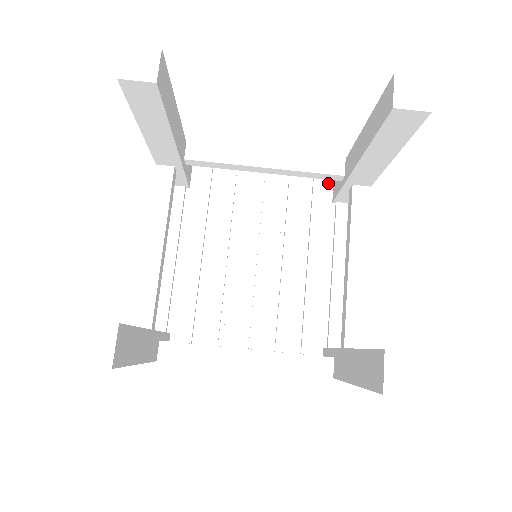
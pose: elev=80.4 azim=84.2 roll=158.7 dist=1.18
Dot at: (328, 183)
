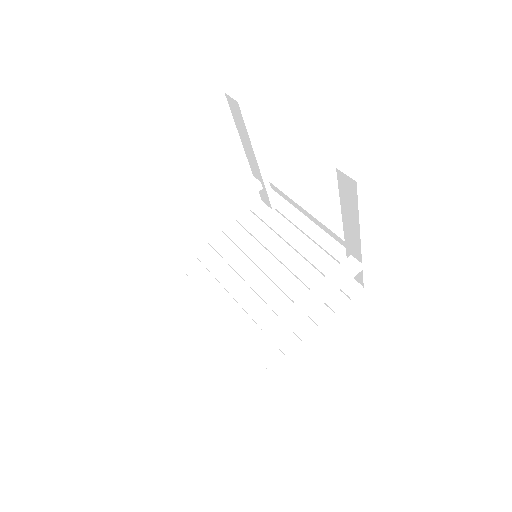
Dot at: (260, 205)
